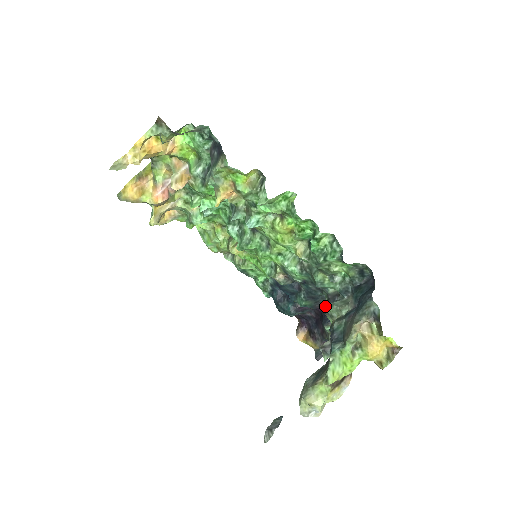
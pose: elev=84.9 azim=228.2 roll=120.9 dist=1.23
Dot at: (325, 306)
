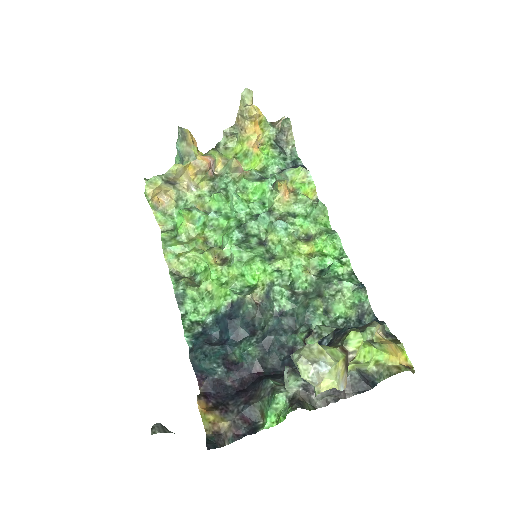
Dot at: (268, 370)
